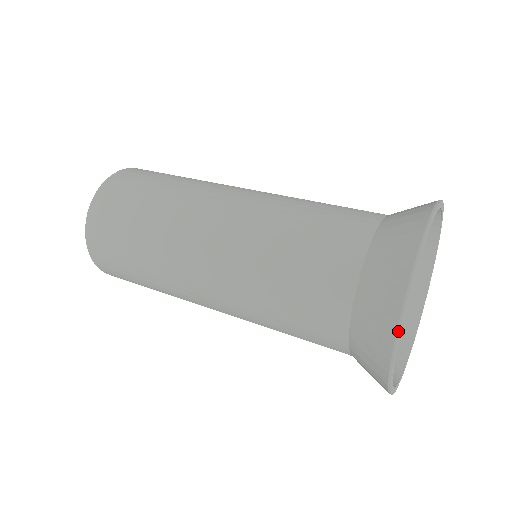
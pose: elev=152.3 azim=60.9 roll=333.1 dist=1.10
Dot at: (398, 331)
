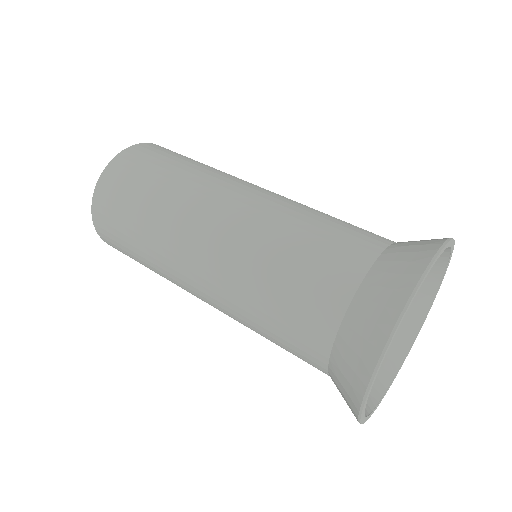
Dot at: (360, 414)
